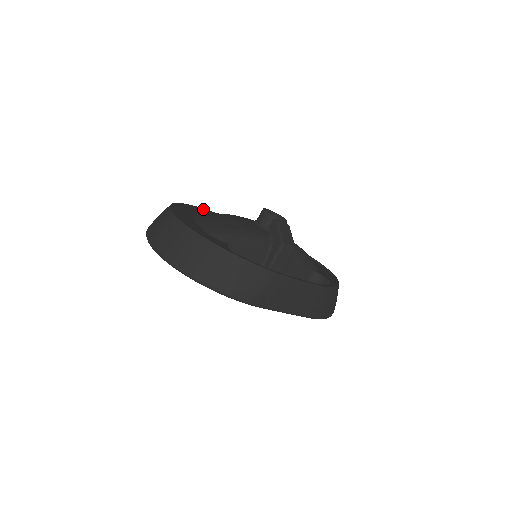
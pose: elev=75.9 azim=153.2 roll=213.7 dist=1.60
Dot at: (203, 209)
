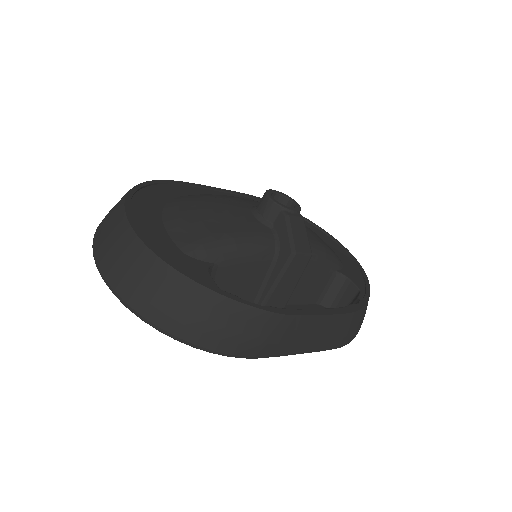
Dot at: (180, 183)
